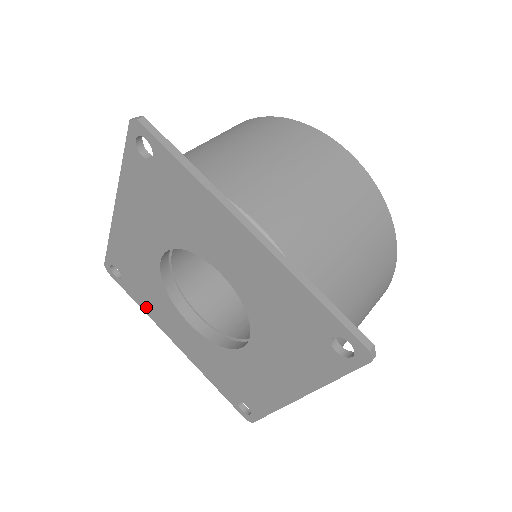
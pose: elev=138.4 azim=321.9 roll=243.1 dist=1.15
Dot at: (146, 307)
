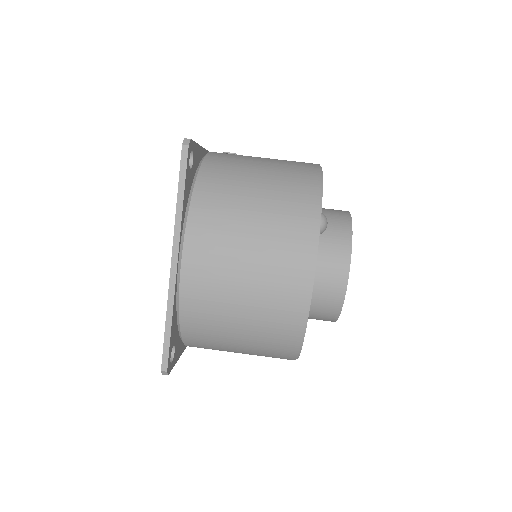
Dot at: occluded
